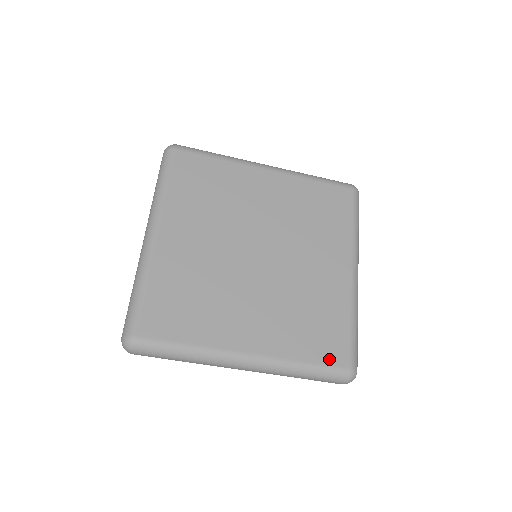
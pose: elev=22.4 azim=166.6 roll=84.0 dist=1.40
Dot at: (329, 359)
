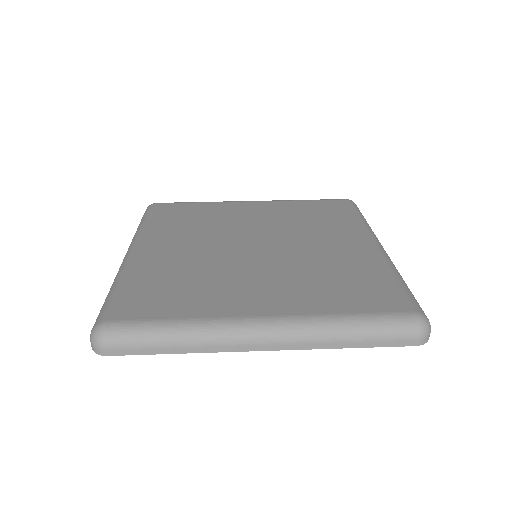
Dot at: (380, 308)
